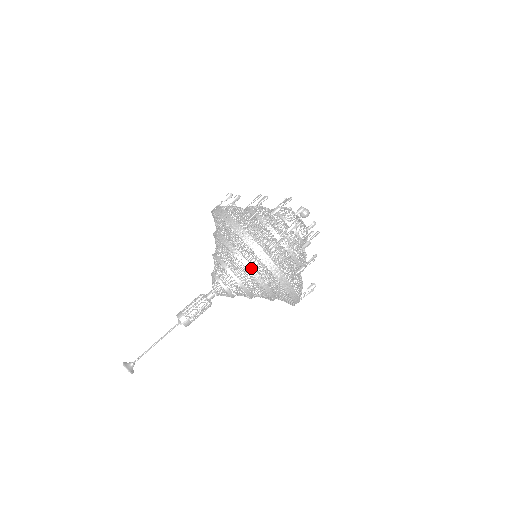
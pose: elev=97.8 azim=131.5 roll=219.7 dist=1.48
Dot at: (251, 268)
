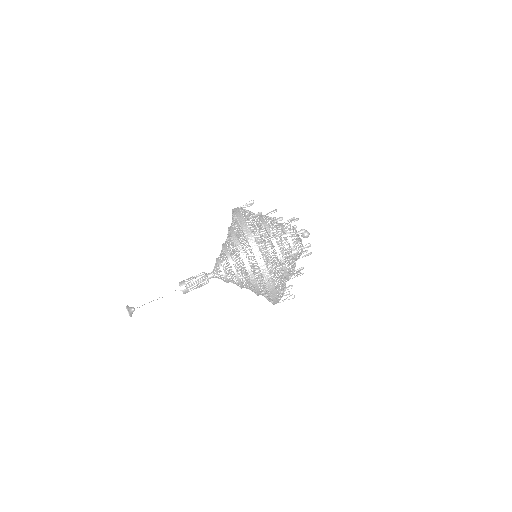
Dot at: (236, 238)
